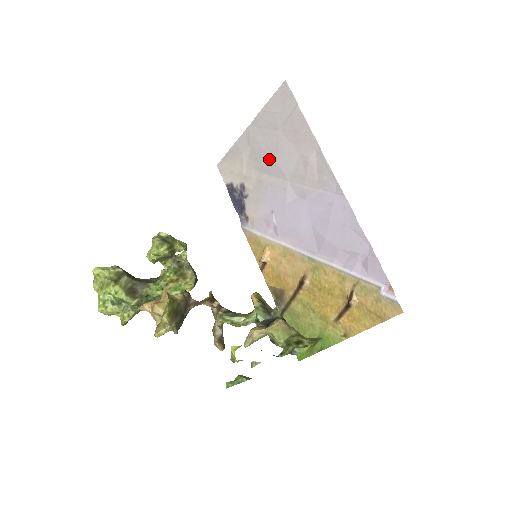
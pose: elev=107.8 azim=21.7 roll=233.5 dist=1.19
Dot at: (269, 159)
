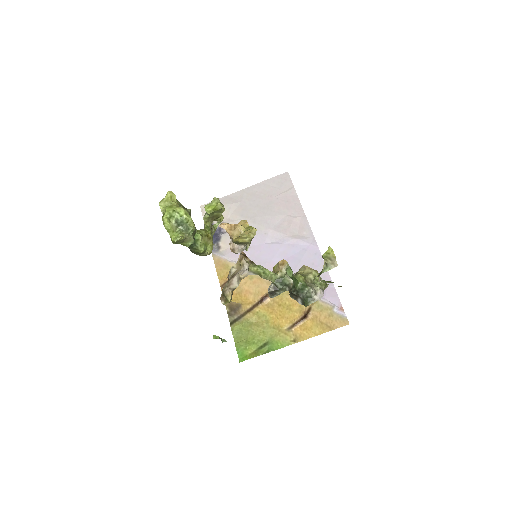
Dot at: (258, 212)
